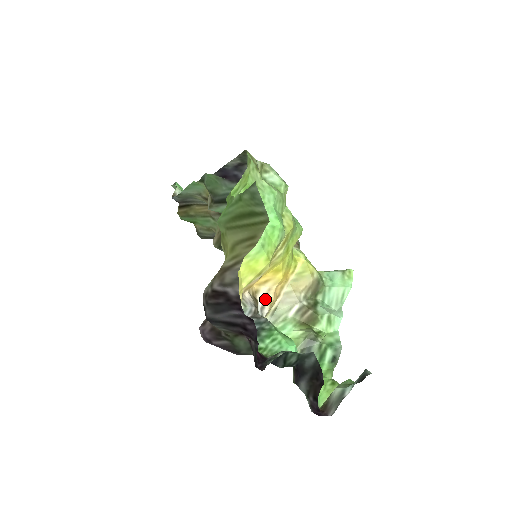
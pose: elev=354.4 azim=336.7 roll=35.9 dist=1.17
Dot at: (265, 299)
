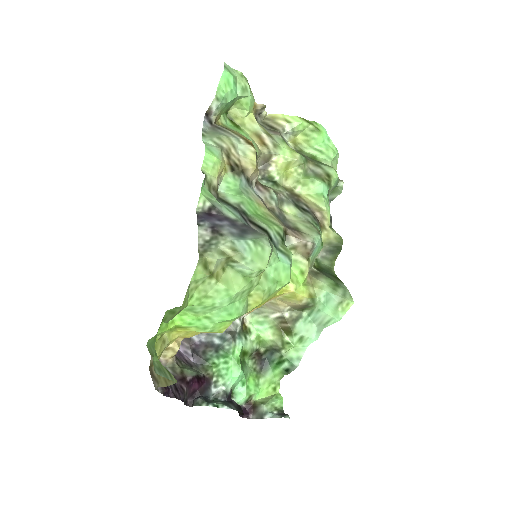
Dot at: occluded
